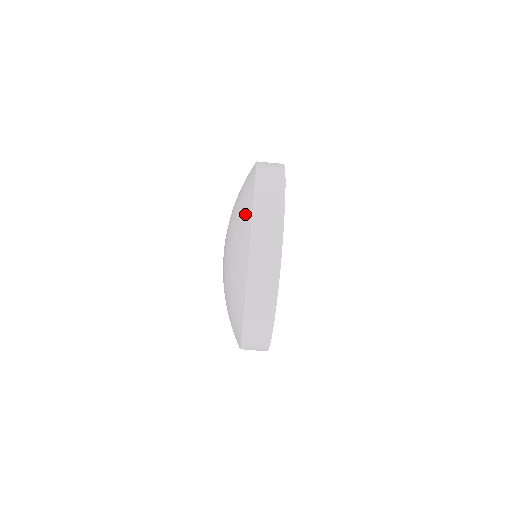
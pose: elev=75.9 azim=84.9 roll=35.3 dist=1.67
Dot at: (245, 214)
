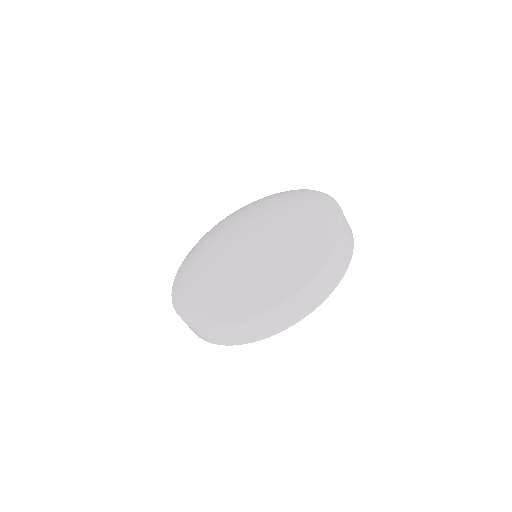
Dot at: (304, 267)
